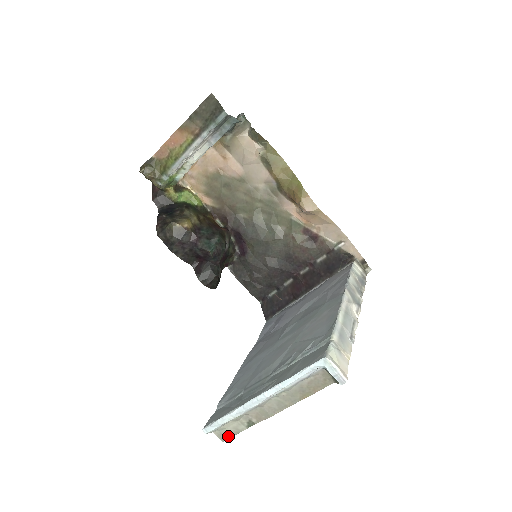
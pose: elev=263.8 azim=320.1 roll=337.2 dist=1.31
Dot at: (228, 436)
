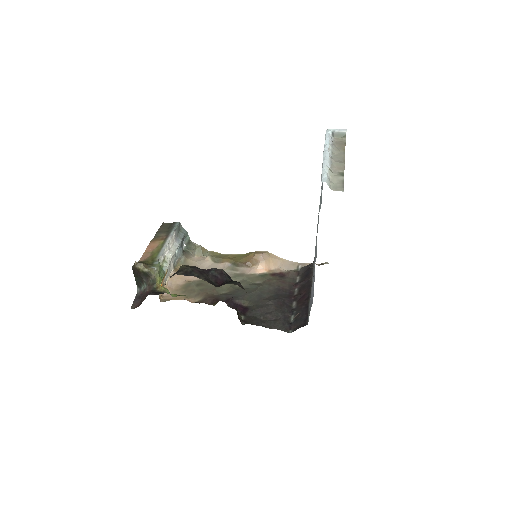
Dot at: (341, 186)
